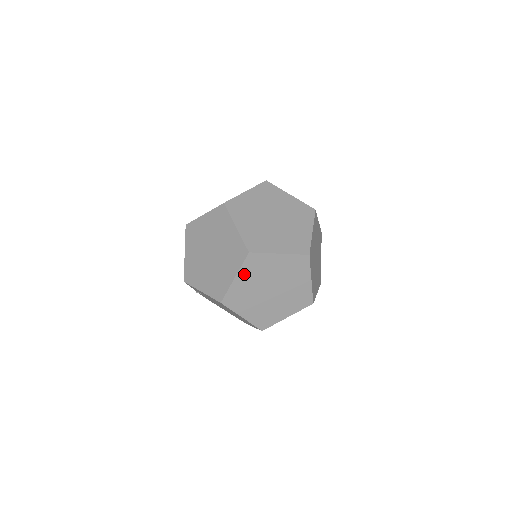
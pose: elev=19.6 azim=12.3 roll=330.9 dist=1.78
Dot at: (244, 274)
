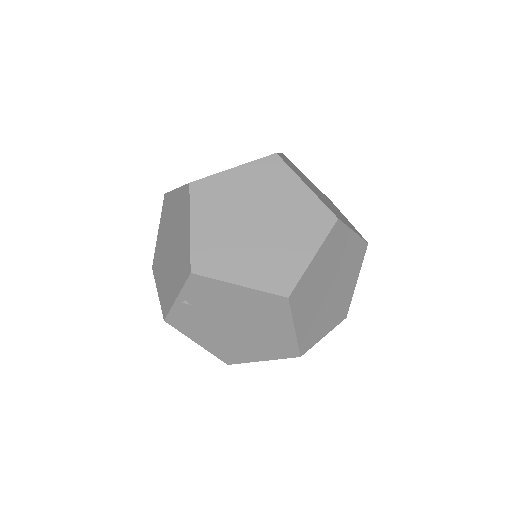
Dot at: (322, 253)
